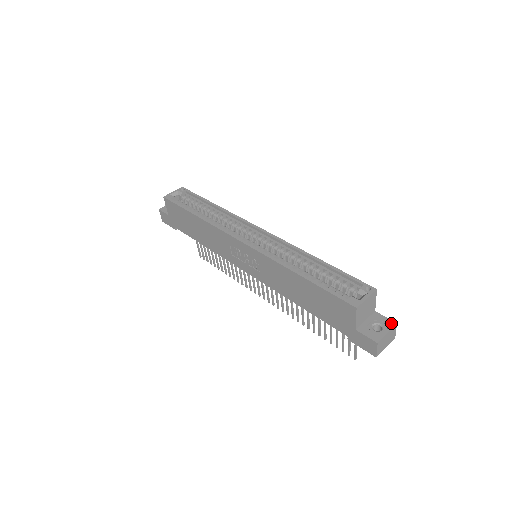
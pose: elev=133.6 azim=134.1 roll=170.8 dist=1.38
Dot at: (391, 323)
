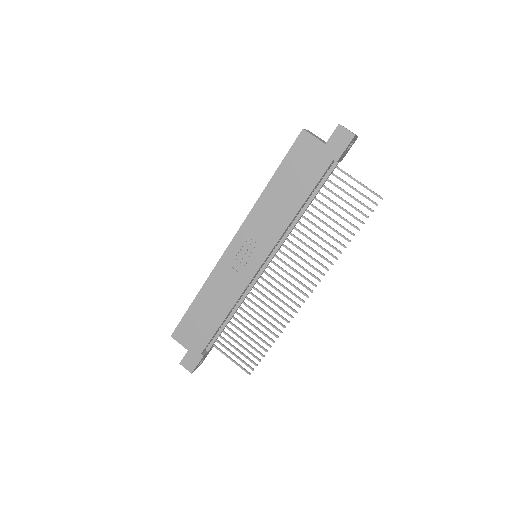
Dot at: occluded
